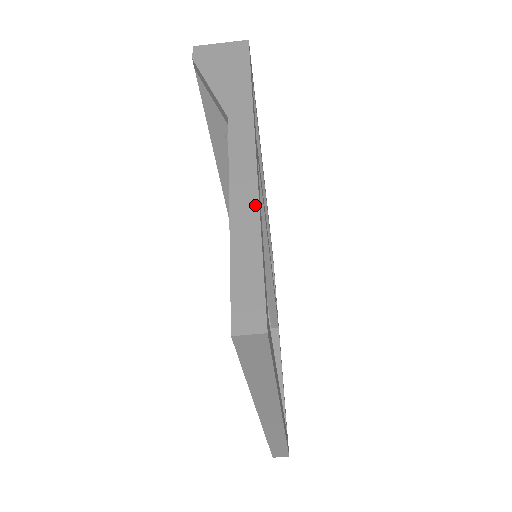
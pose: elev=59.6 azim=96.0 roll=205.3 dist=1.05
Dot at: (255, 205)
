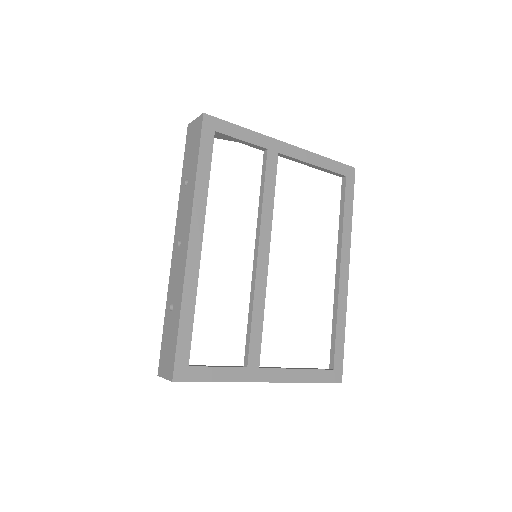
Dot at: (296, 382)
